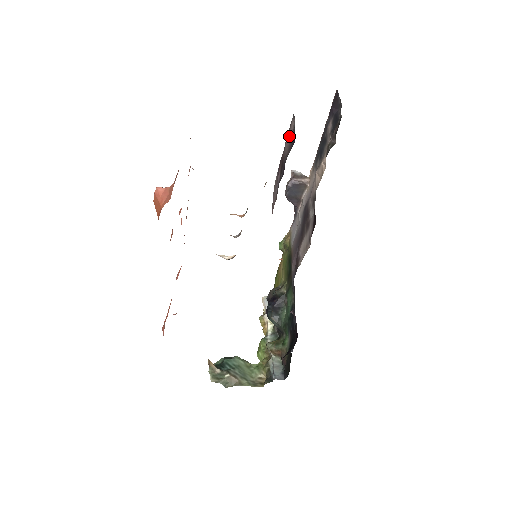
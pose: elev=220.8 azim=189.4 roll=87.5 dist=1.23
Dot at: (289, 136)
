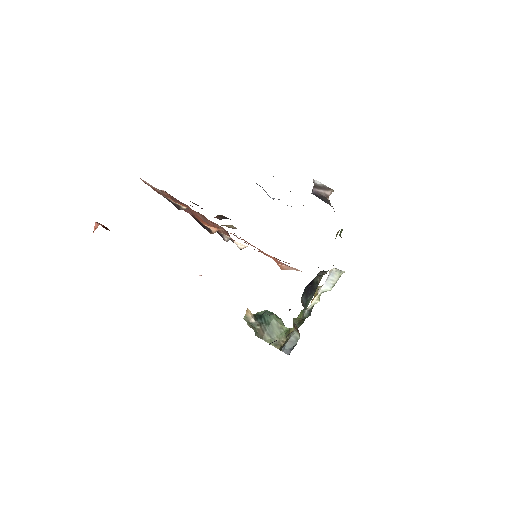
Dot at: occluded
